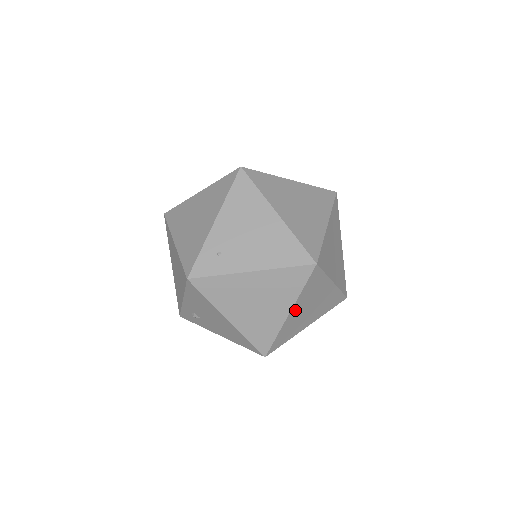
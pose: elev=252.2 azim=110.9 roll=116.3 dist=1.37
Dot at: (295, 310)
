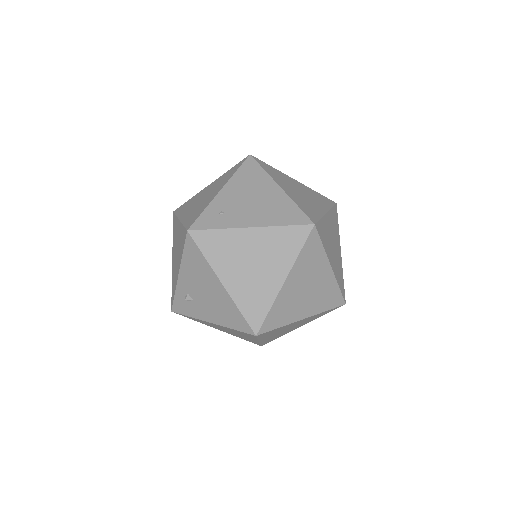
Dot at: (291, 280)
